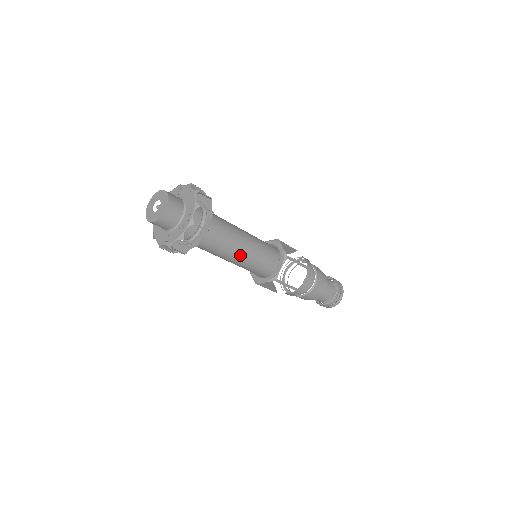
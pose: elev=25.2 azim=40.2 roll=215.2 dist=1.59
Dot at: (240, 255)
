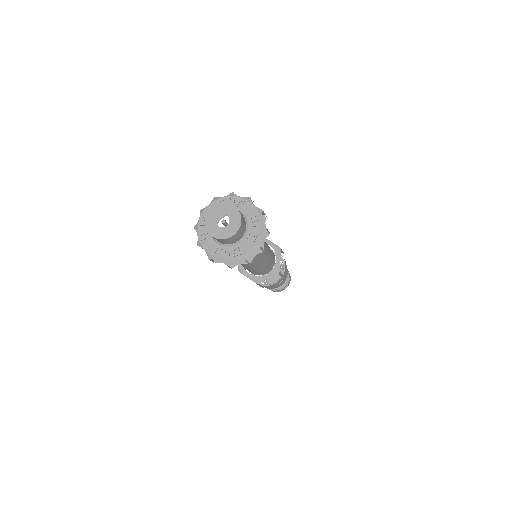
Dot at: (264, 255)
